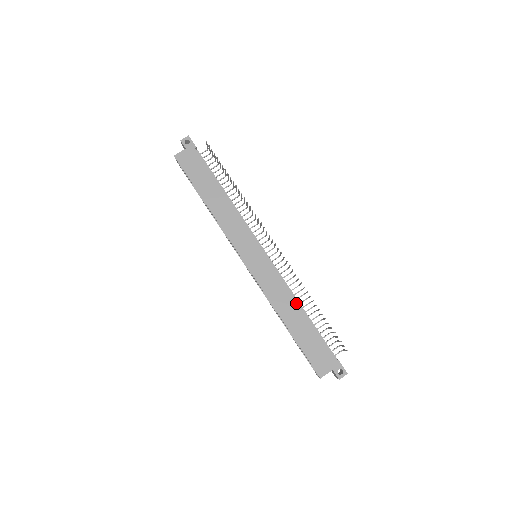
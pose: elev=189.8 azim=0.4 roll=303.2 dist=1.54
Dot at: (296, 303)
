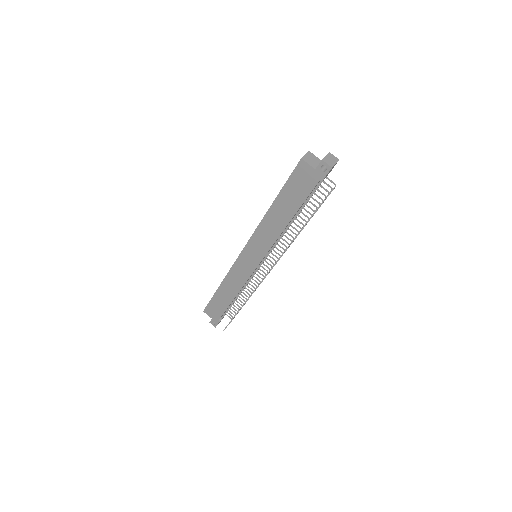
Dot at: (236, 294)
